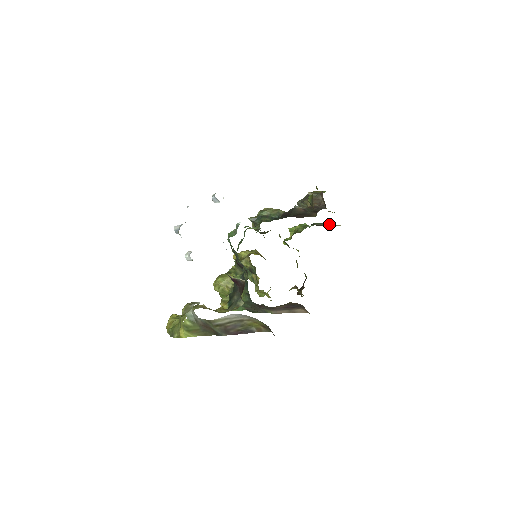
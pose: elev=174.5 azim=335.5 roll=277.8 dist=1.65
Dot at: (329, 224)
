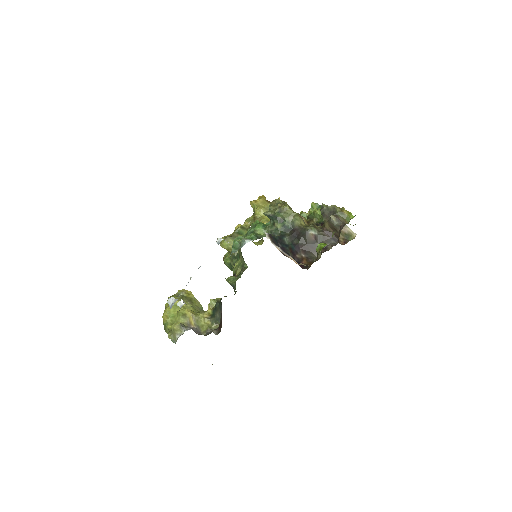
Dot at: (346, 226)
